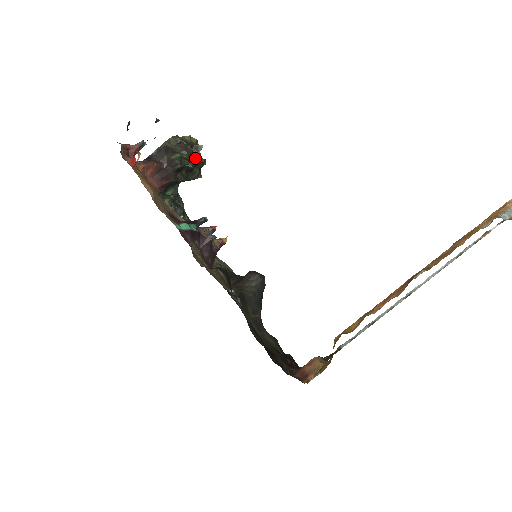
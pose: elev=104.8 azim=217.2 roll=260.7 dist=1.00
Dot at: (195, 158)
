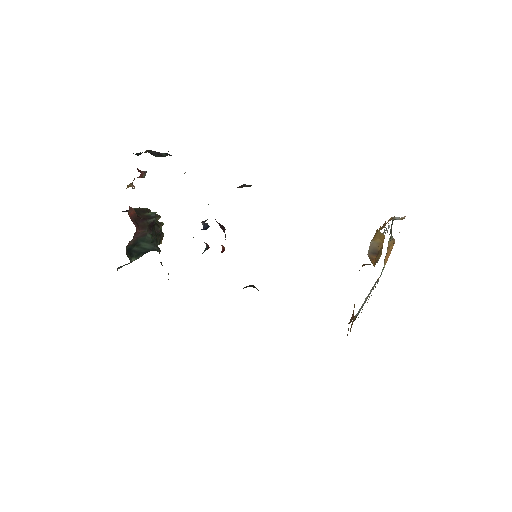
Dot at: occluded
